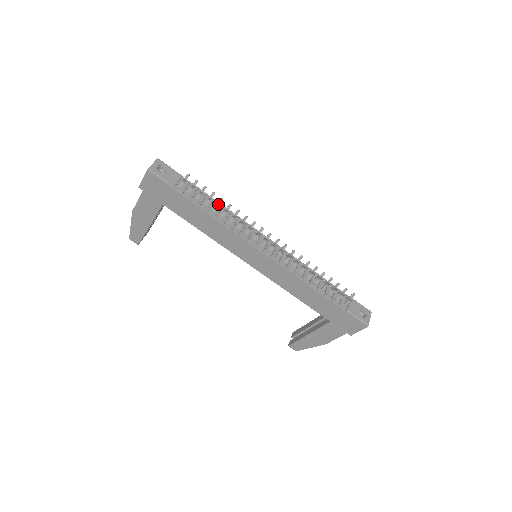
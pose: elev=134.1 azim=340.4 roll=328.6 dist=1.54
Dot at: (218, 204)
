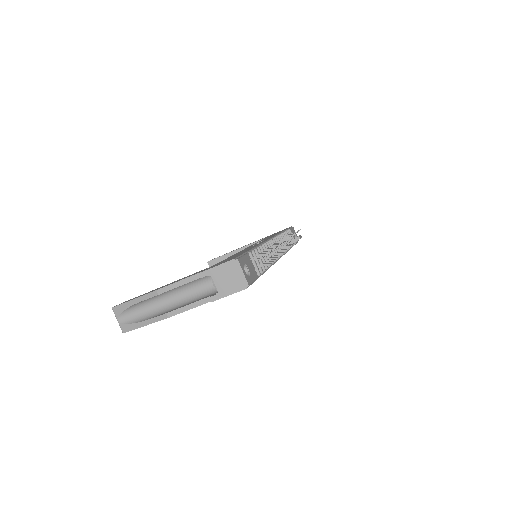
Dot at: occluded
